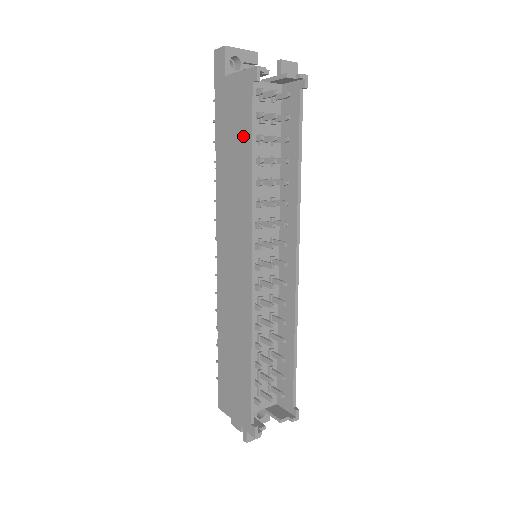
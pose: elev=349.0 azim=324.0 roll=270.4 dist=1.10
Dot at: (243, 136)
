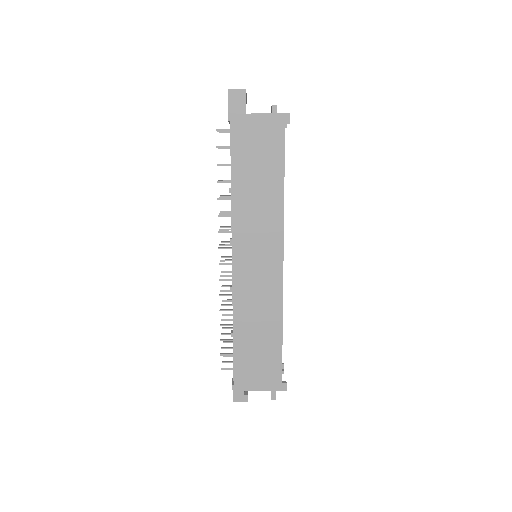
Dot at: (273, 164)
